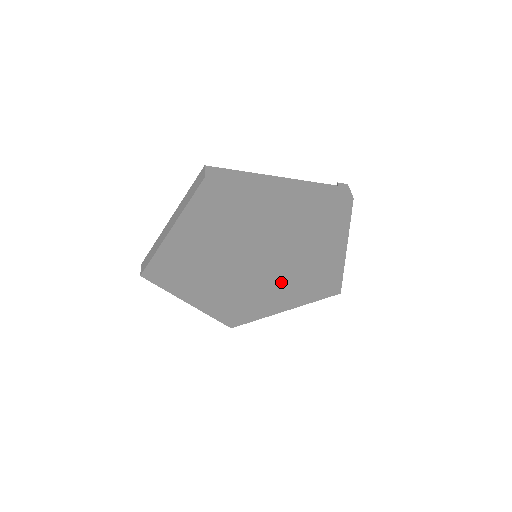
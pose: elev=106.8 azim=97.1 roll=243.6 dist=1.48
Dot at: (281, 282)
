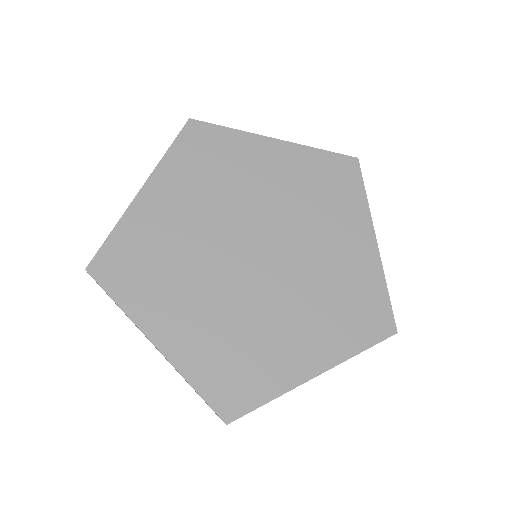
Dot at: (299, 299)
